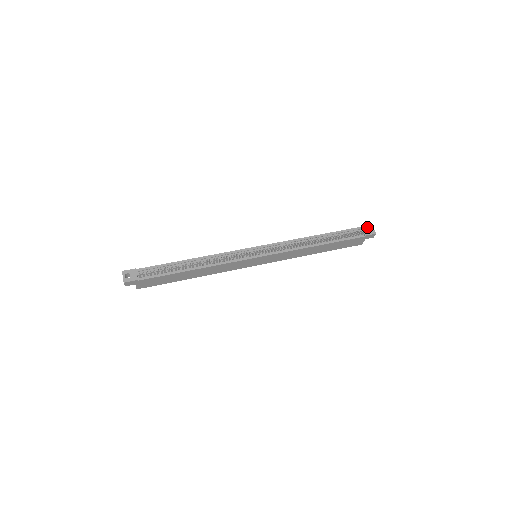
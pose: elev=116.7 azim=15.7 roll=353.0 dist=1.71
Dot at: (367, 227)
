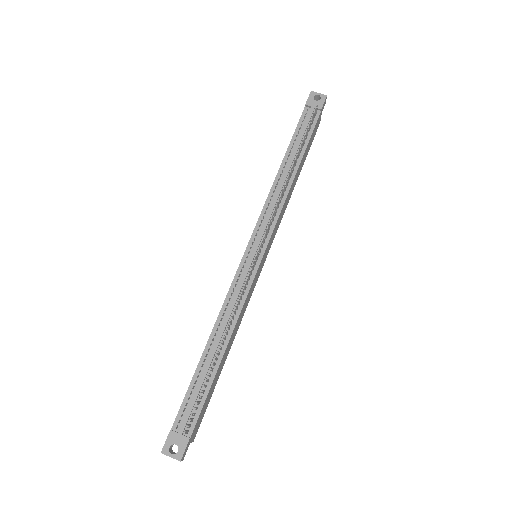
Dot at: (311, 99)
